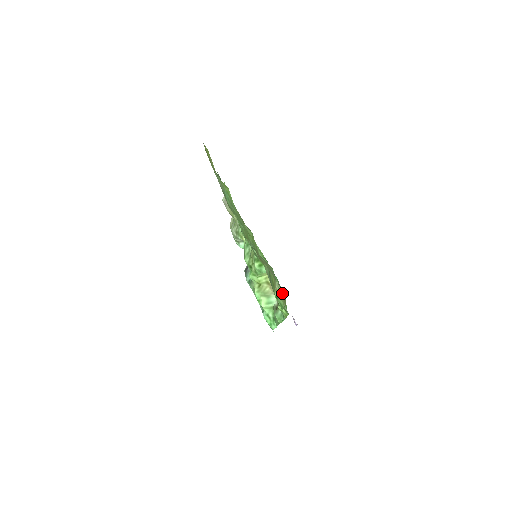
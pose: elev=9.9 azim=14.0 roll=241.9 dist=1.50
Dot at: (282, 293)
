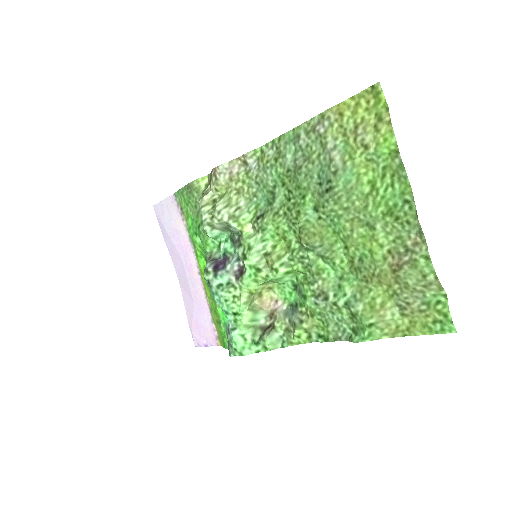
Dot at: (397, 322)
